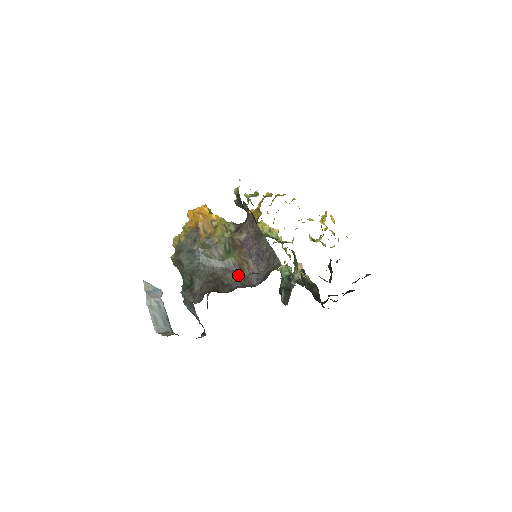
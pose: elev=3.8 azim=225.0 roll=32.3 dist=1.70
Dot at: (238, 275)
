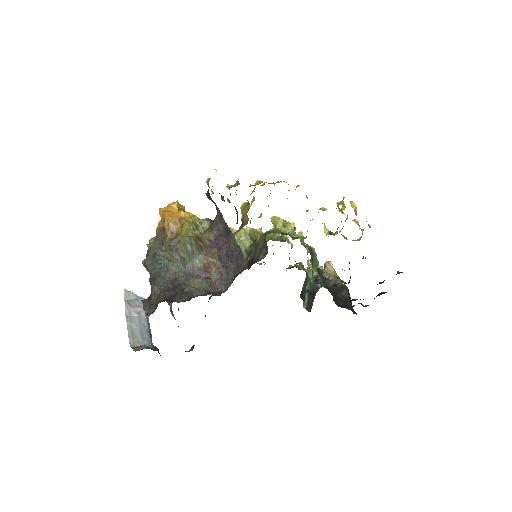
Dot at: (203, 280)
